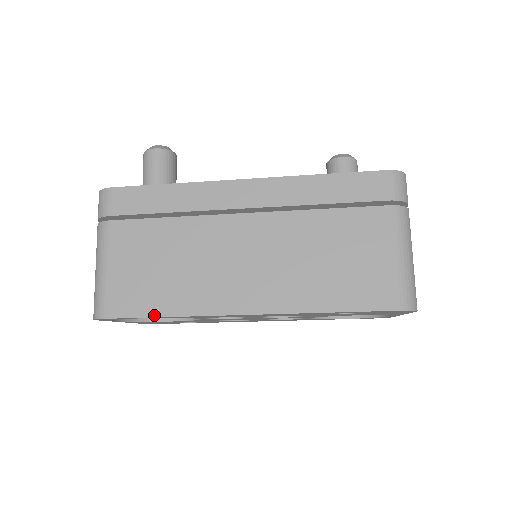
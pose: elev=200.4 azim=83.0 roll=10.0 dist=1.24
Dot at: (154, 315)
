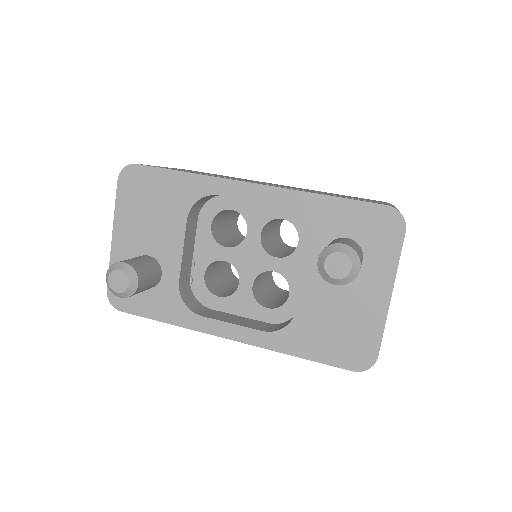
Dot at: occluded
